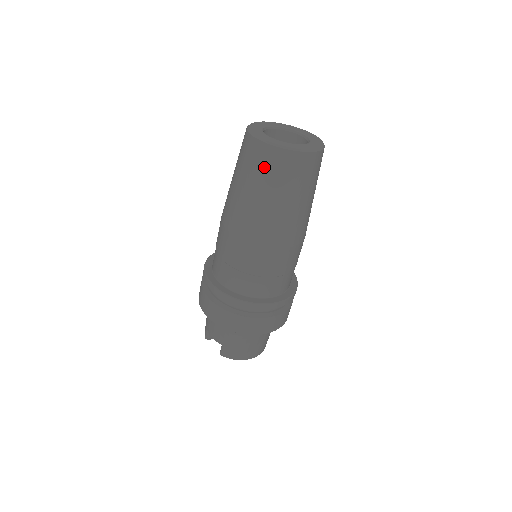
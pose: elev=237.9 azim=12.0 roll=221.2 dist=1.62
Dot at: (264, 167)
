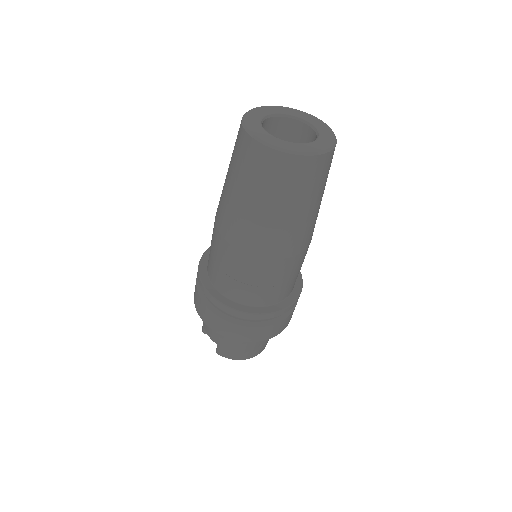
Dot at: (258, 170)
